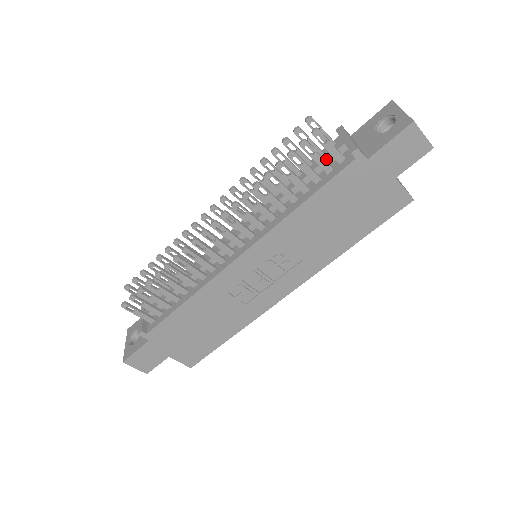
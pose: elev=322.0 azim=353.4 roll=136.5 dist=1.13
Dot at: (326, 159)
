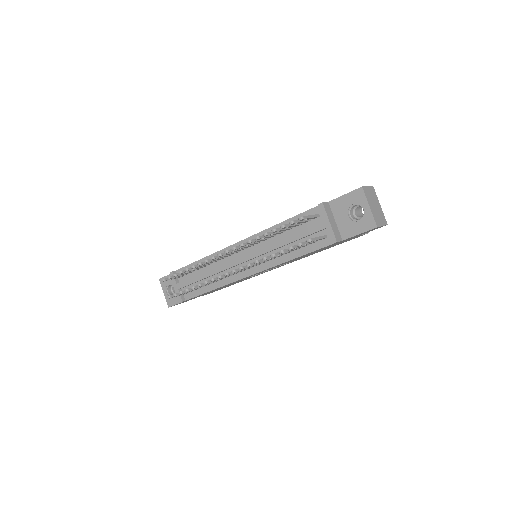
Dot at: (312, 234)
